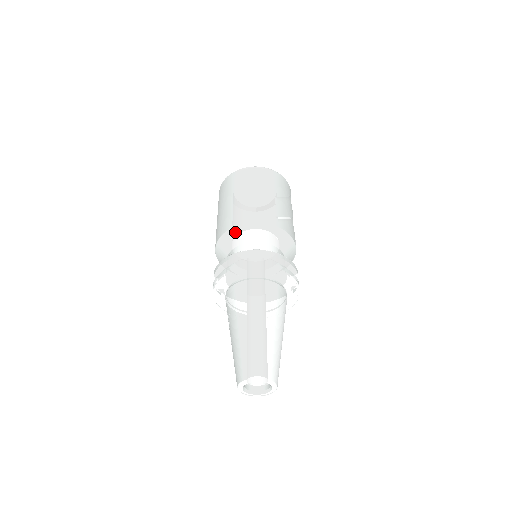
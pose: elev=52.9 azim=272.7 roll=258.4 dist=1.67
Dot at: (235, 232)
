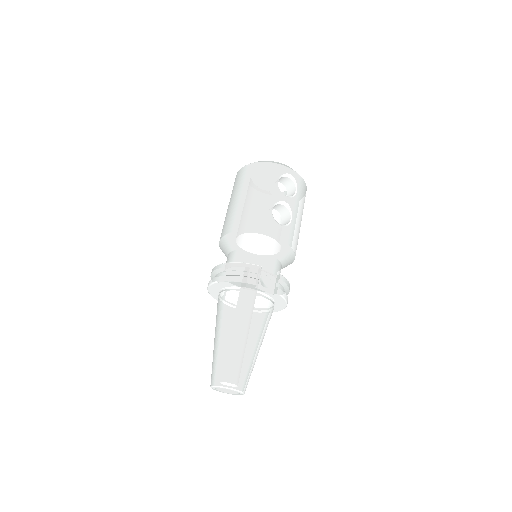
Dot at: (221, 247)
